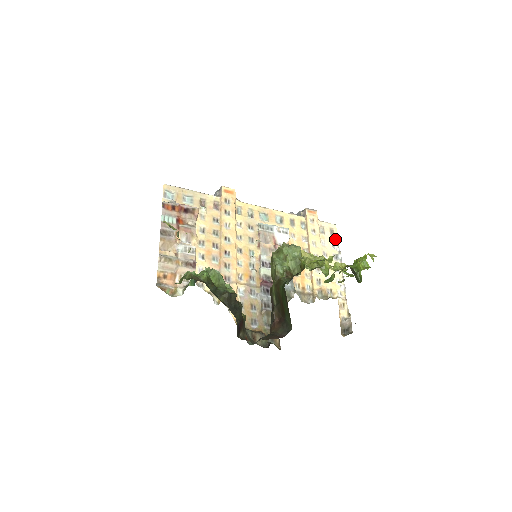
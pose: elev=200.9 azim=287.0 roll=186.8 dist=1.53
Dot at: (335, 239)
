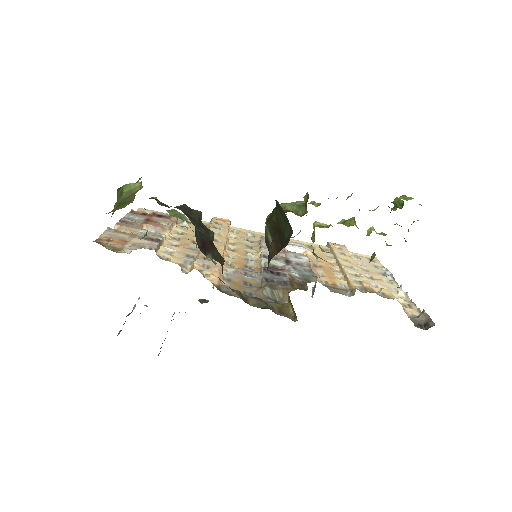
Dot at: (377, 264)
